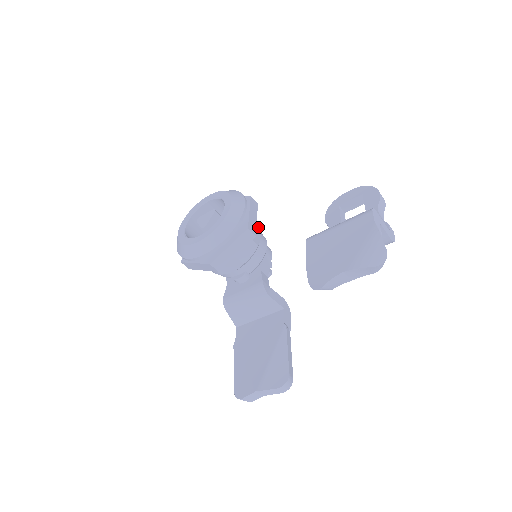
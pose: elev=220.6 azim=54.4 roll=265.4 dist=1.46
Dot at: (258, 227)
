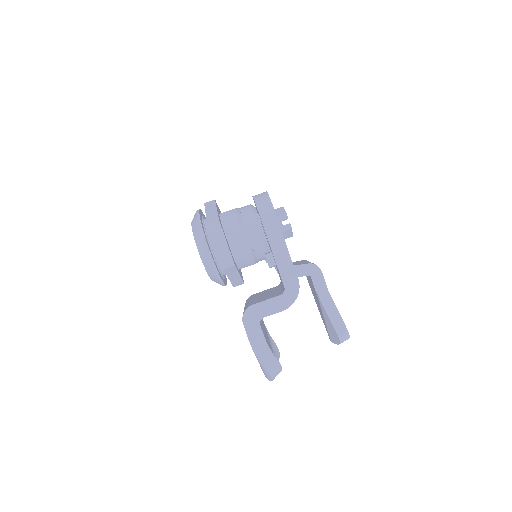
Dot at: (239, 226)
